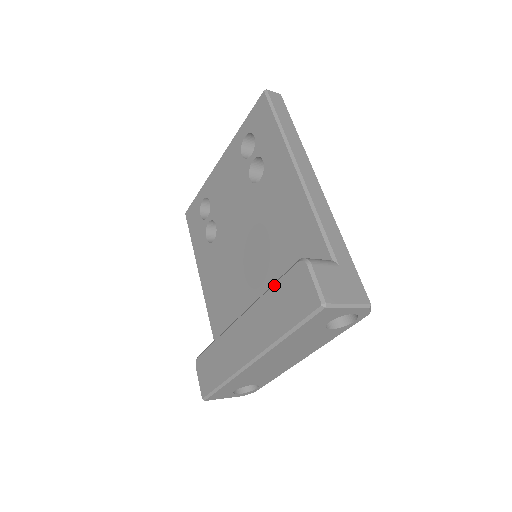
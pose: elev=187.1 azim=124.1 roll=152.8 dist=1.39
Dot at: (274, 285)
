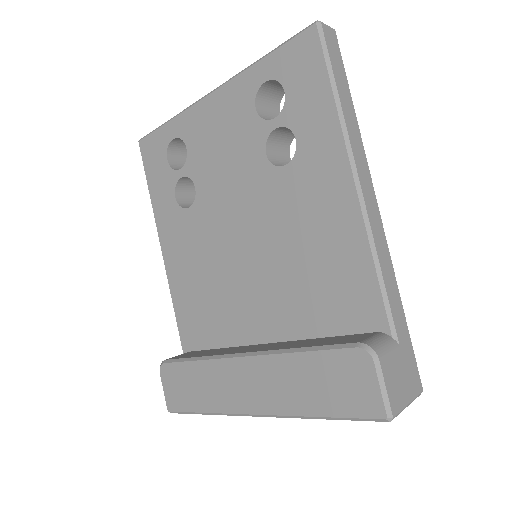
Dot at: (309, 352)
